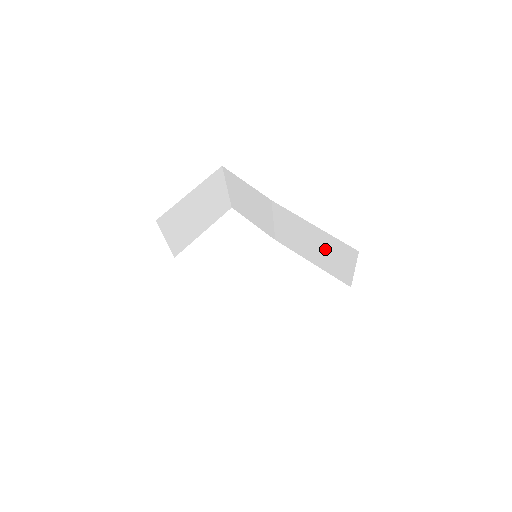
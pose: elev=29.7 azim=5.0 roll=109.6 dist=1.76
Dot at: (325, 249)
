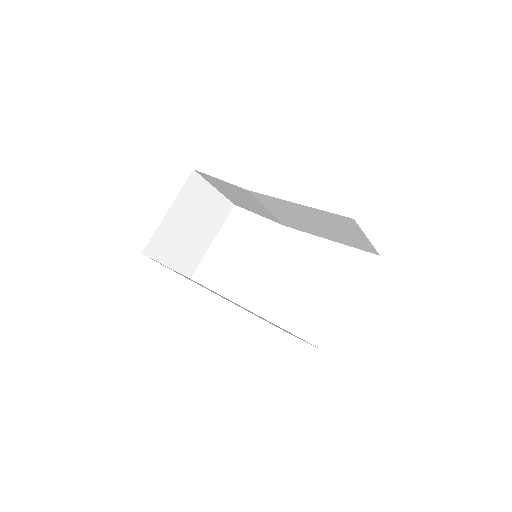
Dot at: (326, 224)
